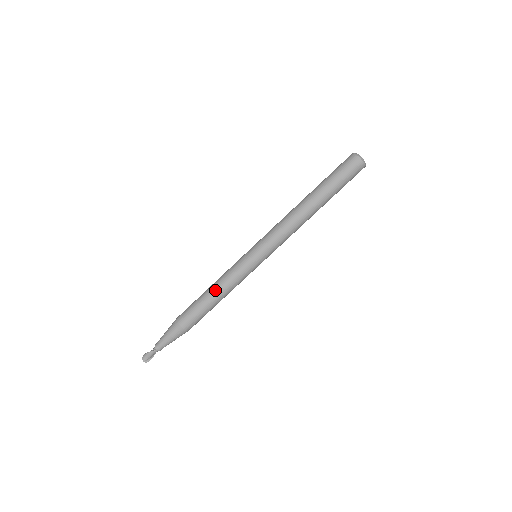
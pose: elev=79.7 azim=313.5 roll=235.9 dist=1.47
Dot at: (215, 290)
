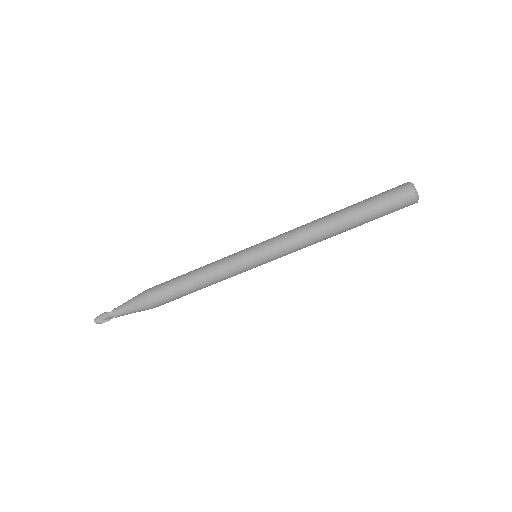
Dot at: (196, 271)
